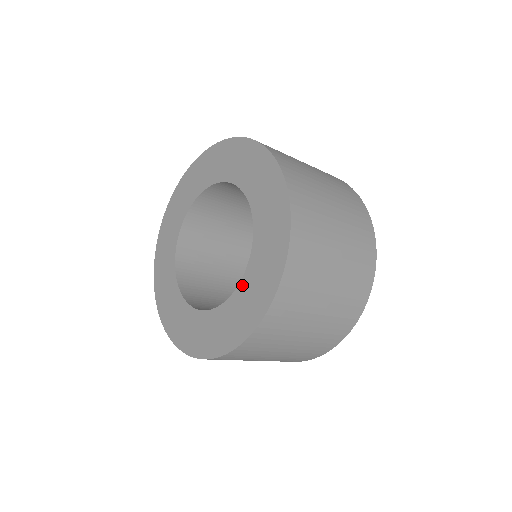
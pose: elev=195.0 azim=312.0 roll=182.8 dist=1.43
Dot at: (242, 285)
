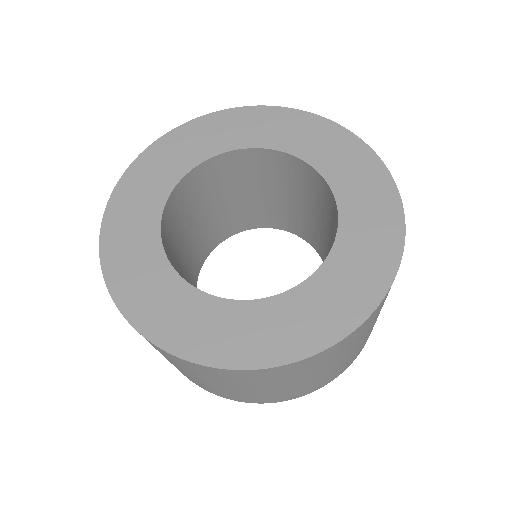
Dot at: (267, 304)
